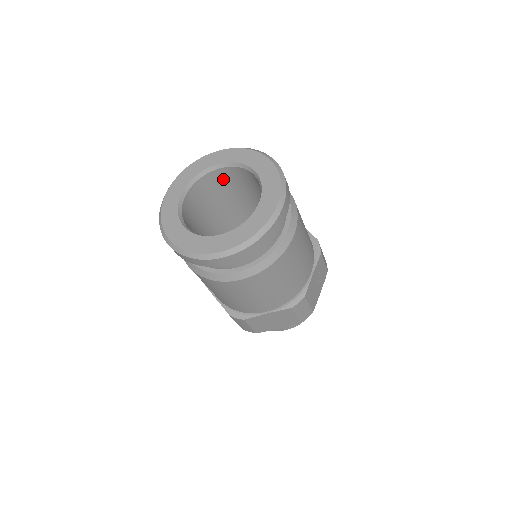
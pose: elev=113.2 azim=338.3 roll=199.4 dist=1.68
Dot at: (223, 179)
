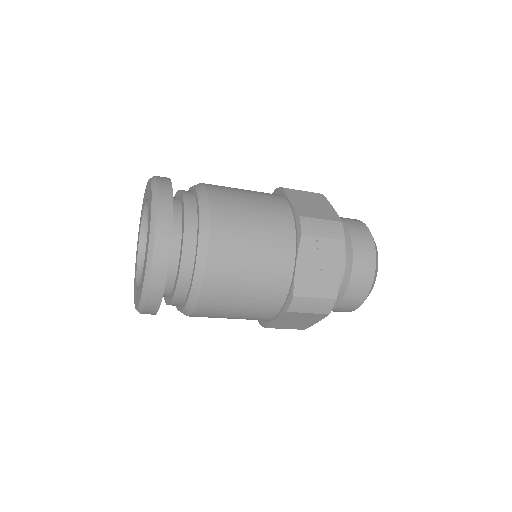
Dot at: occluded
